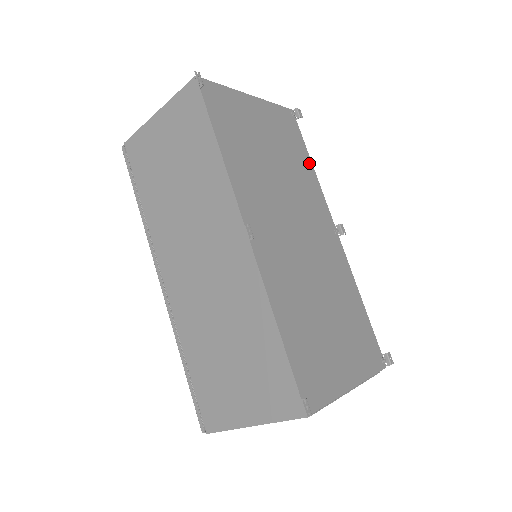
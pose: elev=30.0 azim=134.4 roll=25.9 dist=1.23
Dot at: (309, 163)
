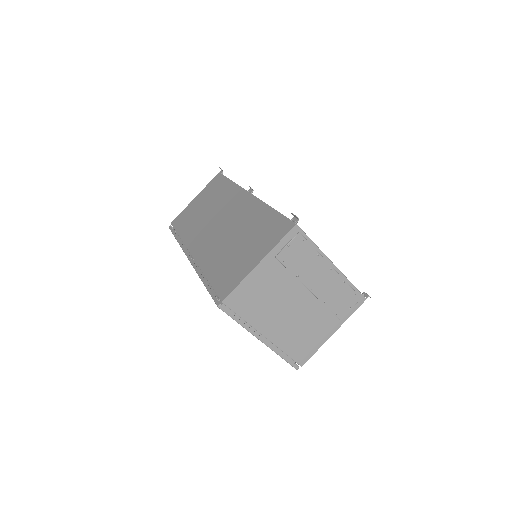
Dot at: occluded
